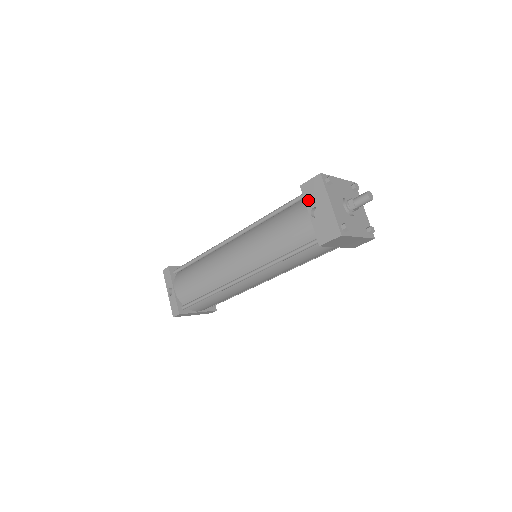
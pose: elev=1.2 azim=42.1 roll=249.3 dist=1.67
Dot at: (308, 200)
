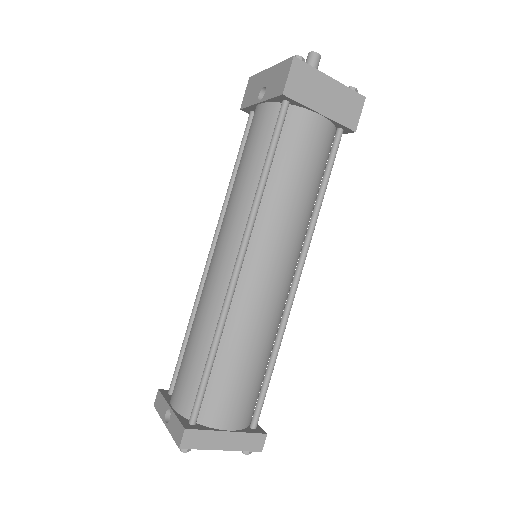
Dot at: (251, 100)
